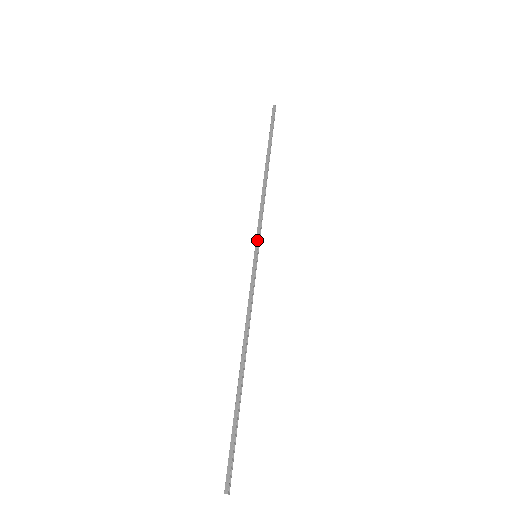
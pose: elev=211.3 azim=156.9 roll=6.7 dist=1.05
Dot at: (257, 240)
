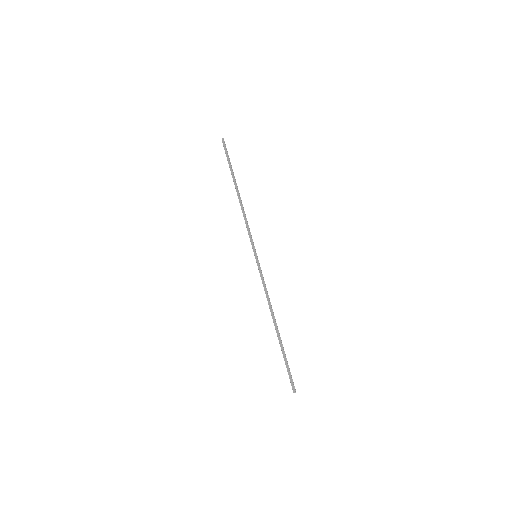
Dot at: (252, 245)
